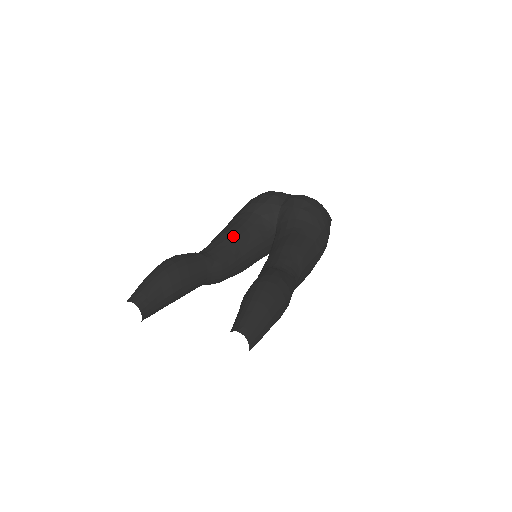
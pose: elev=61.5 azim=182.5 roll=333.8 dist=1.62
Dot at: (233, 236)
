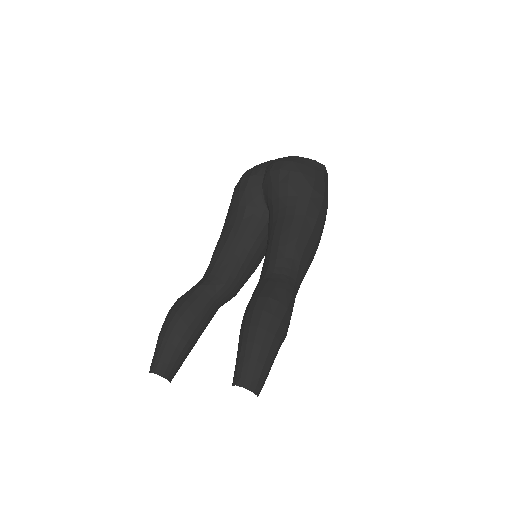
Dot at: (227, 245)
